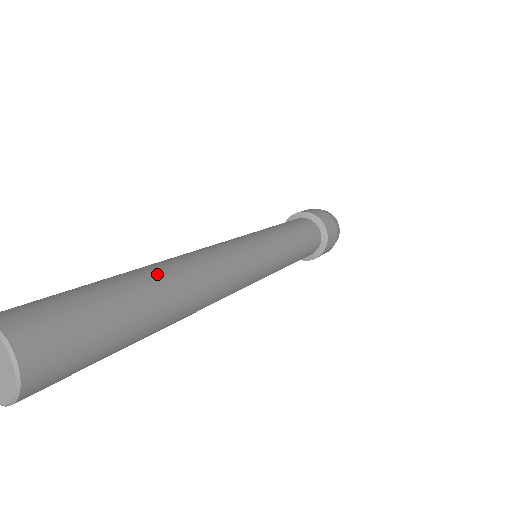
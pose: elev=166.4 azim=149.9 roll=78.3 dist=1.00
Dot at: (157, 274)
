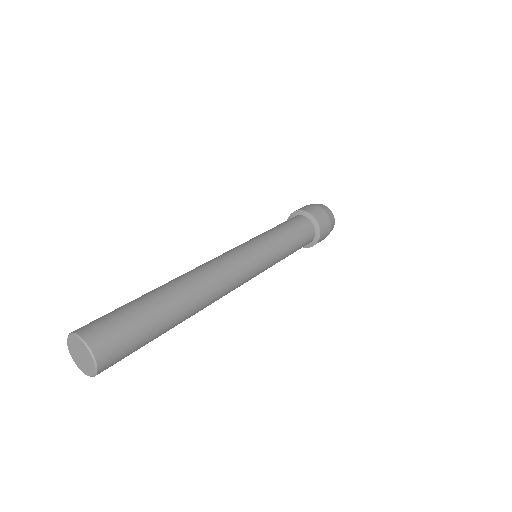
Dot at: (172, 288)
